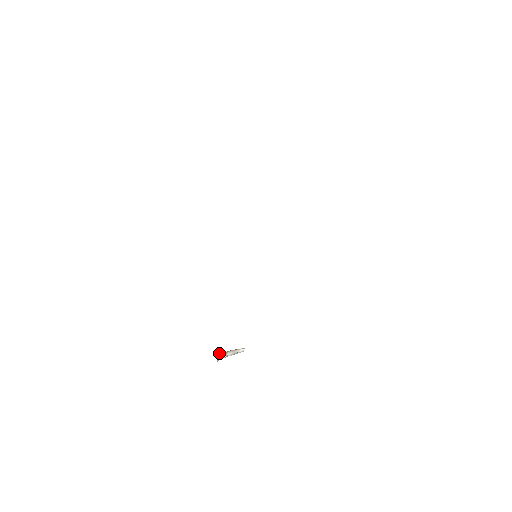
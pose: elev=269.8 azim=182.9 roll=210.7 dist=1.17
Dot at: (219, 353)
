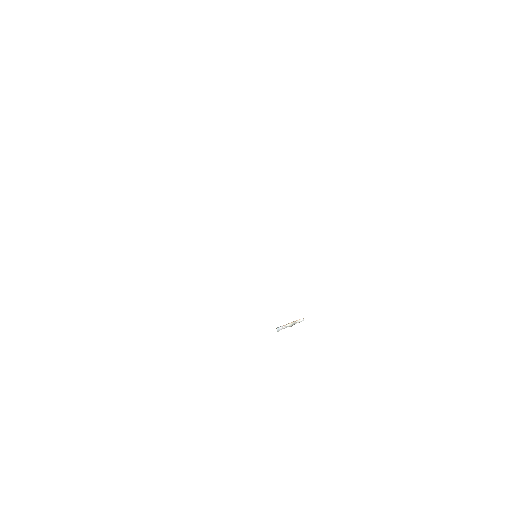
Dot at: (279, 327)
